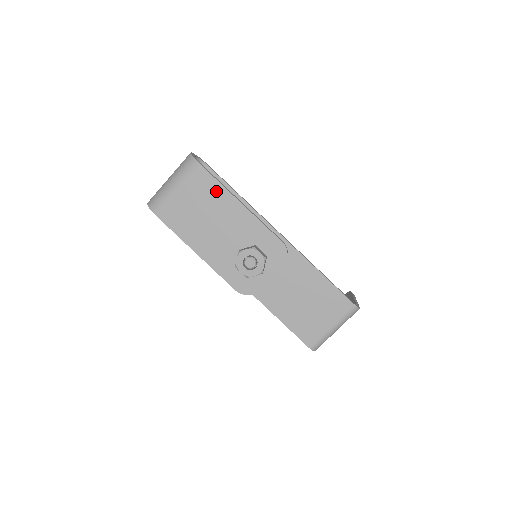
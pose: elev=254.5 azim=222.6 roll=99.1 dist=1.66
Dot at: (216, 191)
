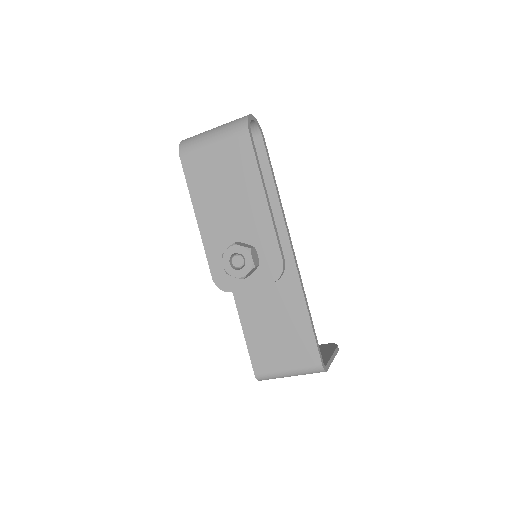
Dot at: (249, 169)
